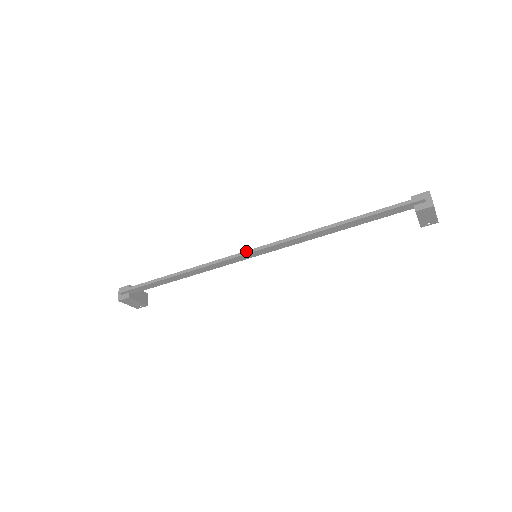
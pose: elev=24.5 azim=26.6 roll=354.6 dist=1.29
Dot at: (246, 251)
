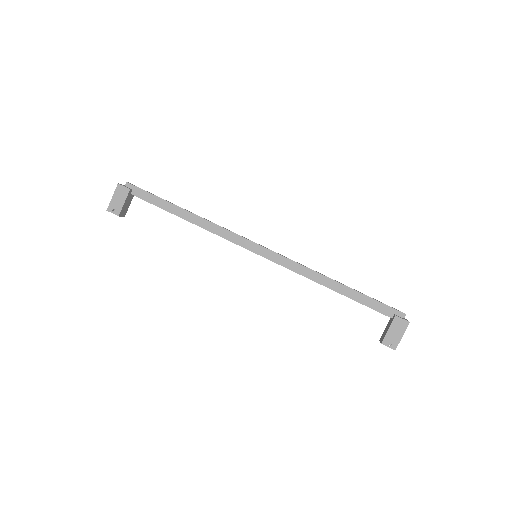
Dot at: occluded
